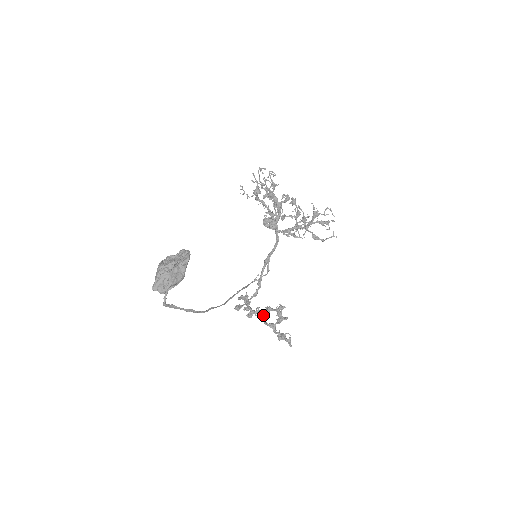
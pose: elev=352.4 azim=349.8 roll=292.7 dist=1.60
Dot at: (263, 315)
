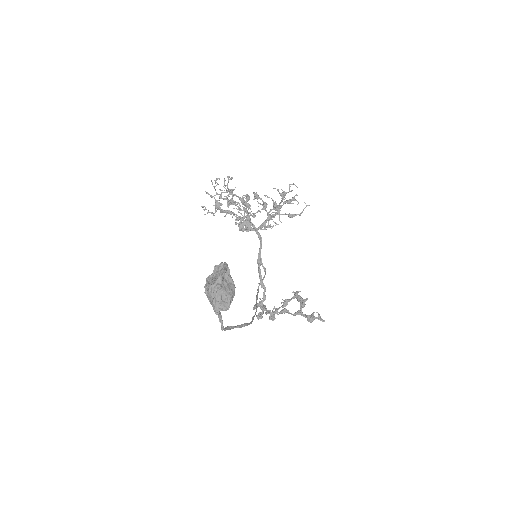
Dot at: (285, 309)
